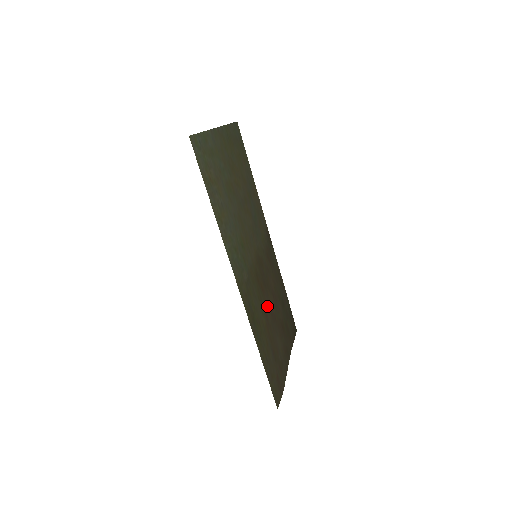
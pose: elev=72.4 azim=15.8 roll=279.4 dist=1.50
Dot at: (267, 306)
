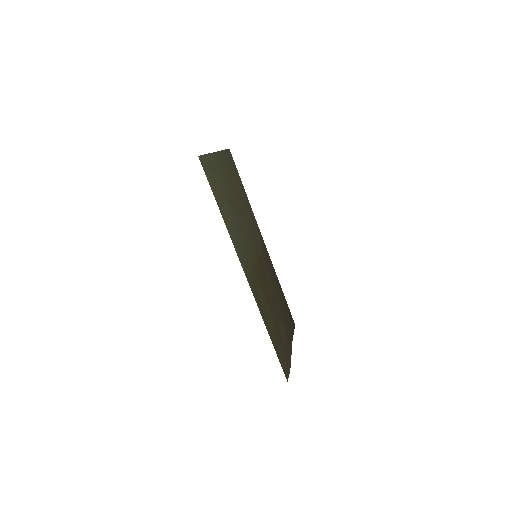
Dot at: (269, 298)
